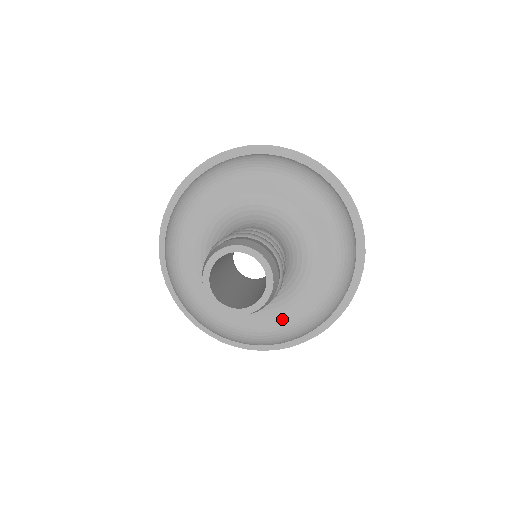
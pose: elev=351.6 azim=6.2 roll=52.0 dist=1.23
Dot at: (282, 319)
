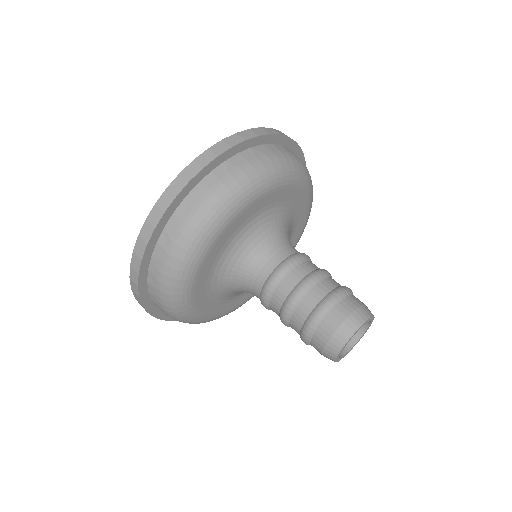
Dot at: (294, 241)
